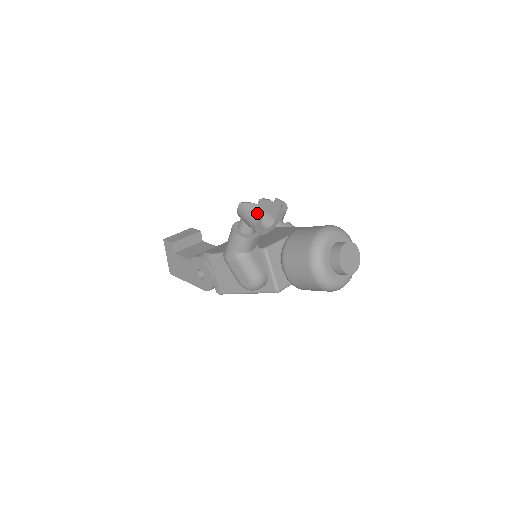
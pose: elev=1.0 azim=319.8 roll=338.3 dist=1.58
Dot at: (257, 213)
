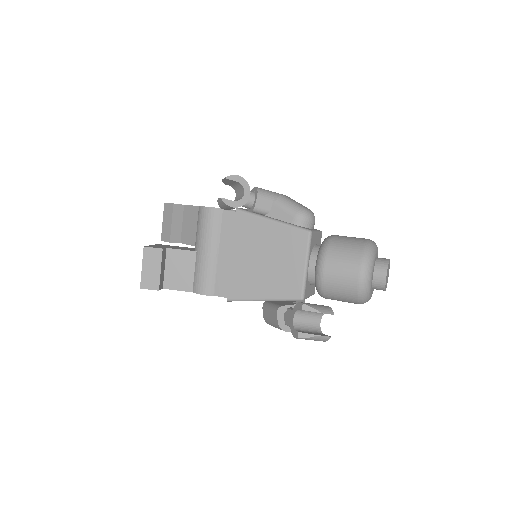
Dot at: (323, 340)
